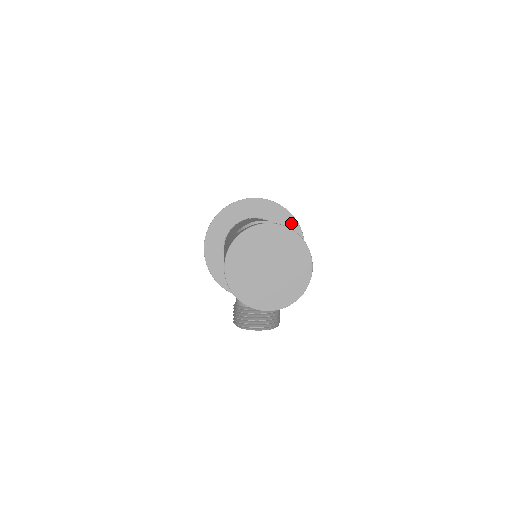
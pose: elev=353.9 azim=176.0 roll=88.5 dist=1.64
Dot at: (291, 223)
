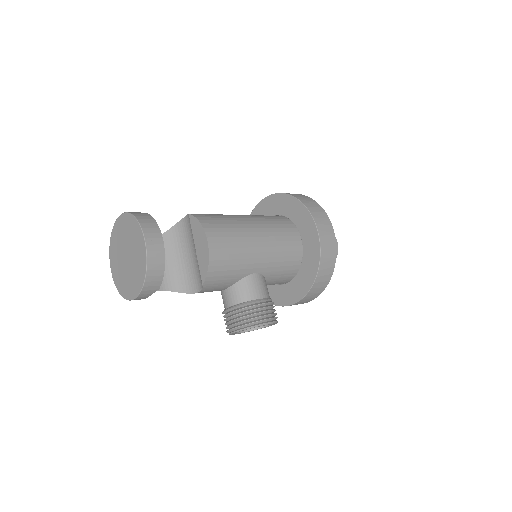
Dot at: (297, 207)
